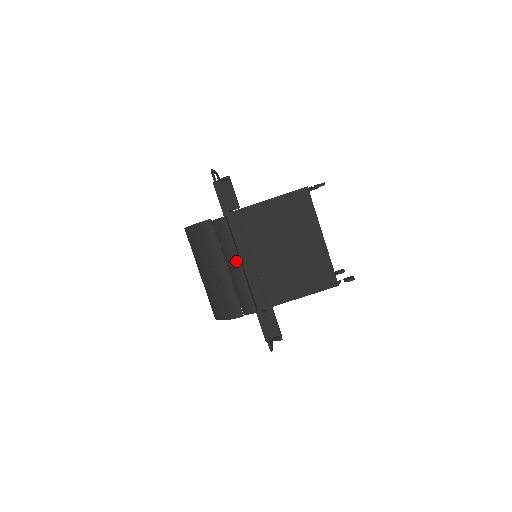
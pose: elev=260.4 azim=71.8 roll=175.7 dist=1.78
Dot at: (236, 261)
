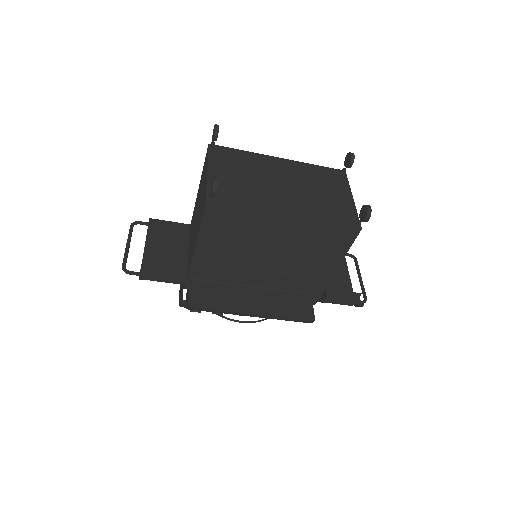
Dot at: (246, 314)
